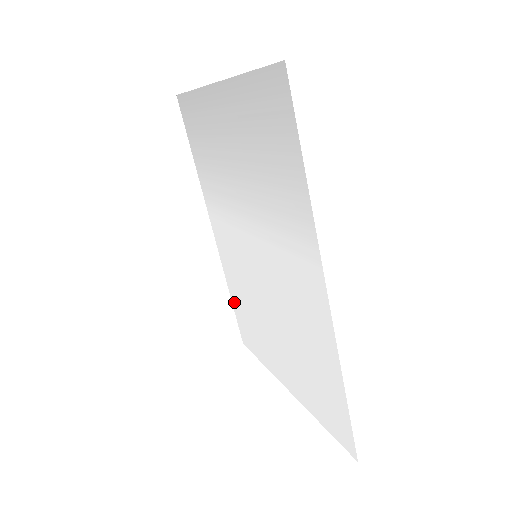
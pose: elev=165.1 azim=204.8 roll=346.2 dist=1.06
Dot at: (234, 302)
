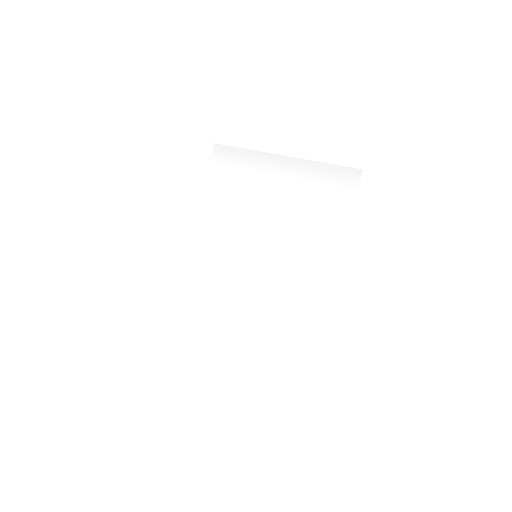
Dot at: (178, 294)
